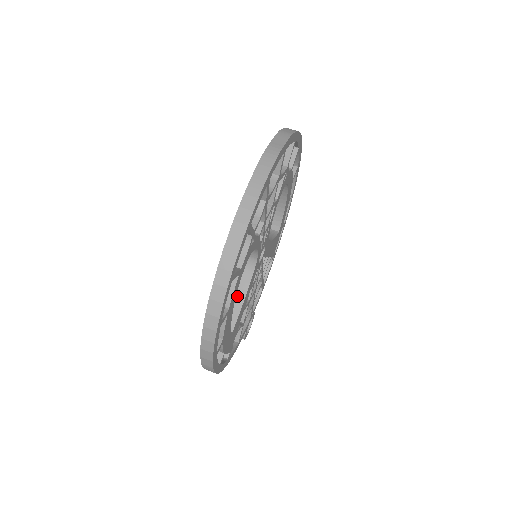
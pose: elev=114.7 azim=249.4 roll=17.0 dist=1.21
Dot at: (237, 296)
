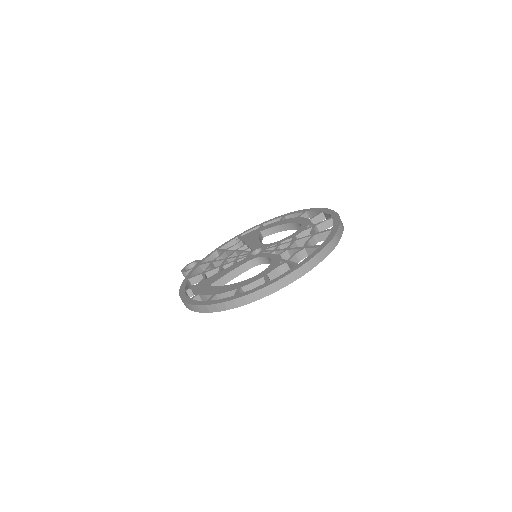
Dot at: (232, 273)
